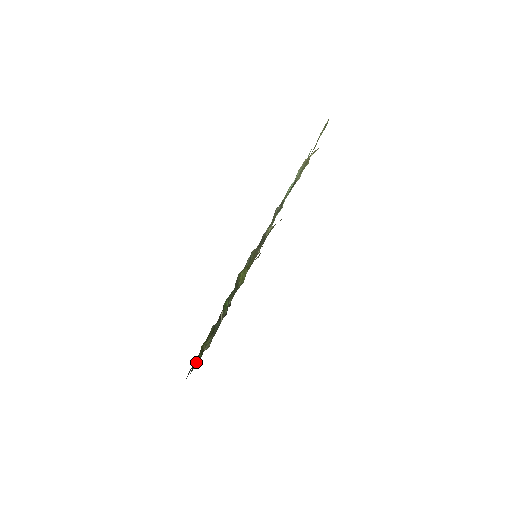
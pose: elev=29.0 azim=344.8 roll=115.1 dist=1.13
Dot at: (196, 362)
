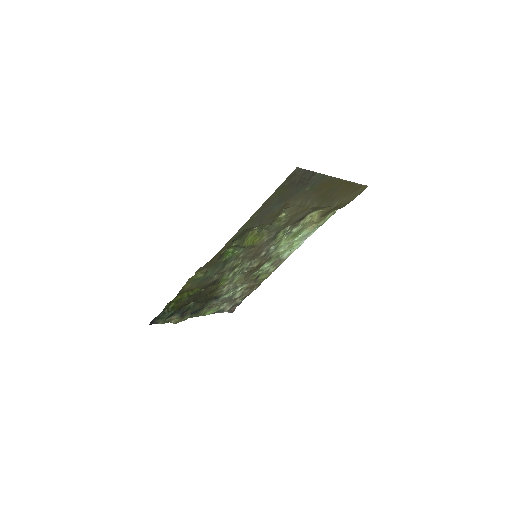
Dot at: (168, 311)
